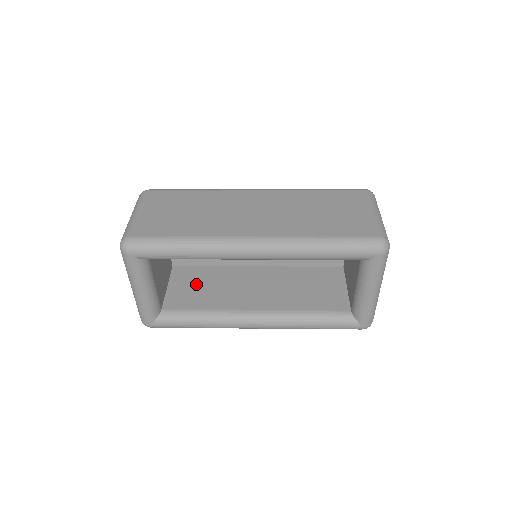
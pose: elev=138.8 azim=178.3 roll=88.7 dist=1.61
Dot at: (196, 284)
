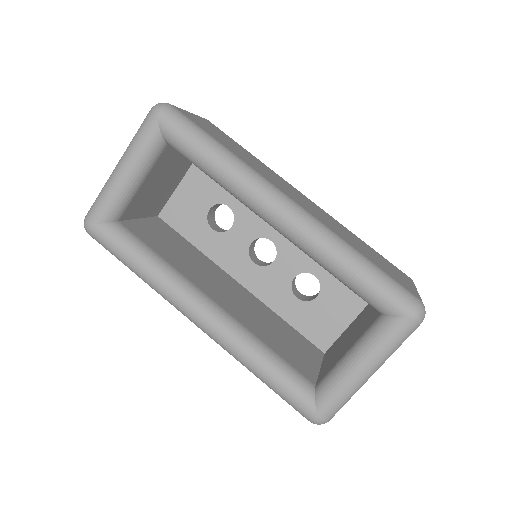
Dot at: (169, 240)
